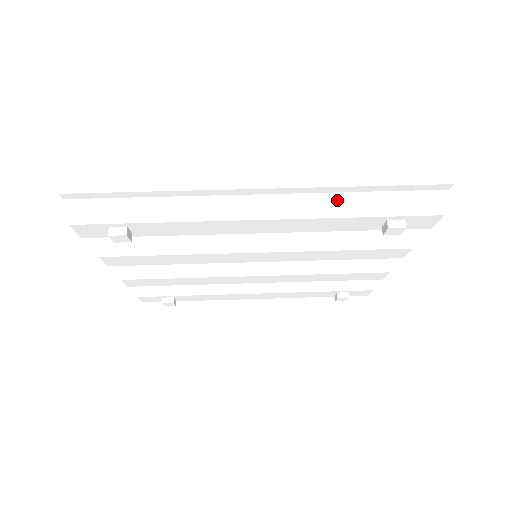
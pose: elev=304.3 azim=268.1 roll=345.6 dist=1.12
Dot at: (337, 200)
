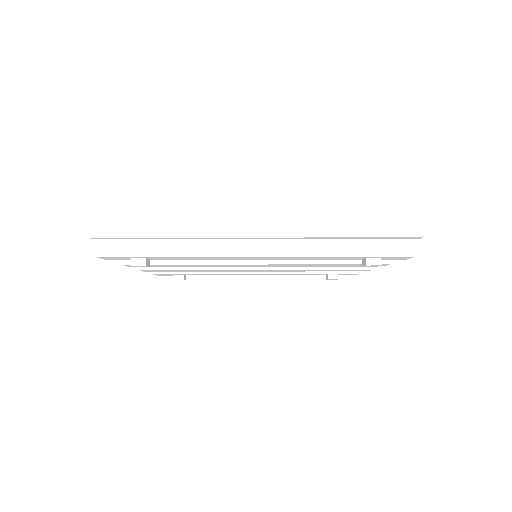
Dot at: (324, 244)
